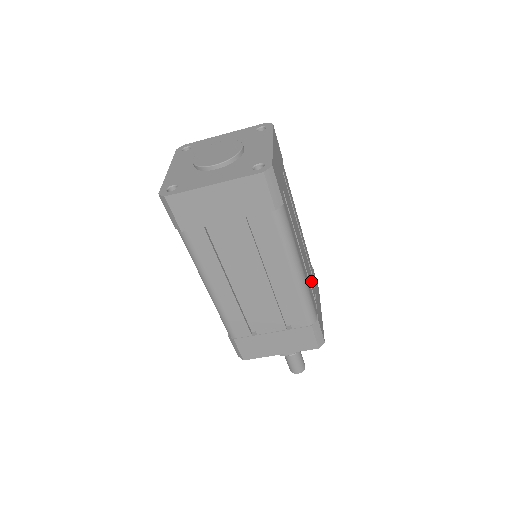
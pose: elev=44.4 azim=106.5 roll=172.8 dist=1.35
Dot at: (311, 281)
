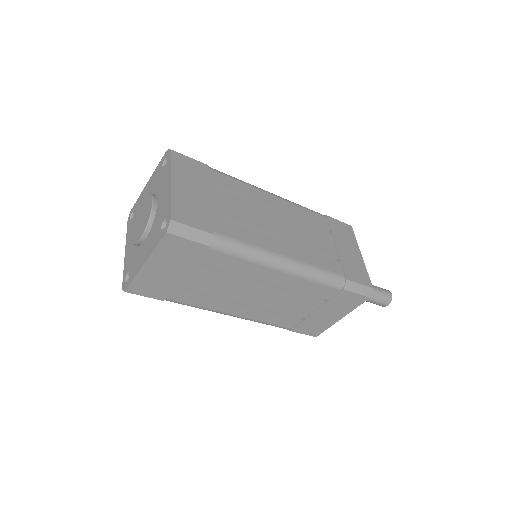
Dot at: (322, 243)
